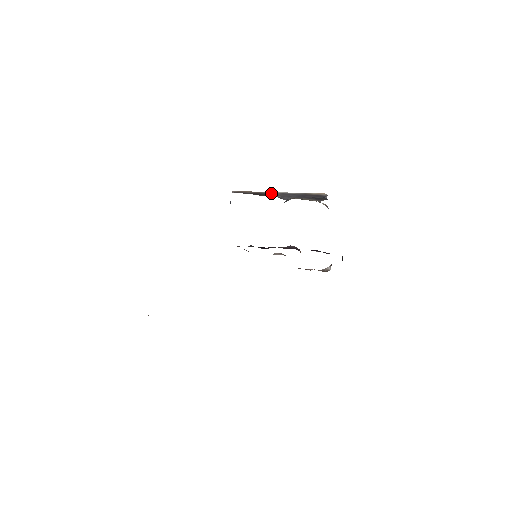
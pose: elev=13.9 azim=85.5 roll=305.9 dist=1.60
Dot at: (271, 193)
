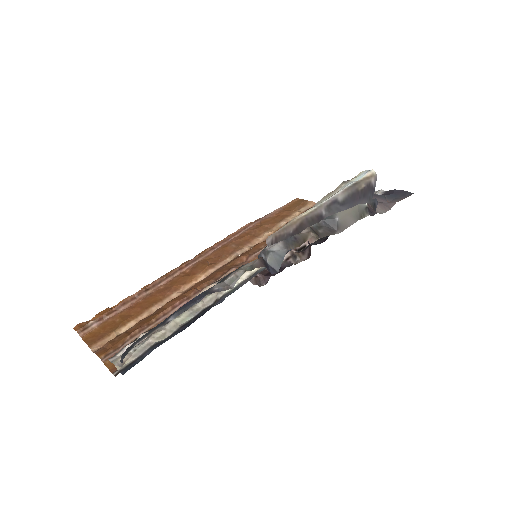
Dot at: (317, 216)
